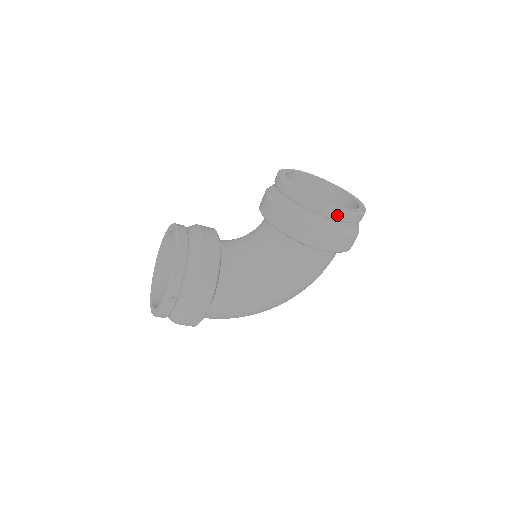
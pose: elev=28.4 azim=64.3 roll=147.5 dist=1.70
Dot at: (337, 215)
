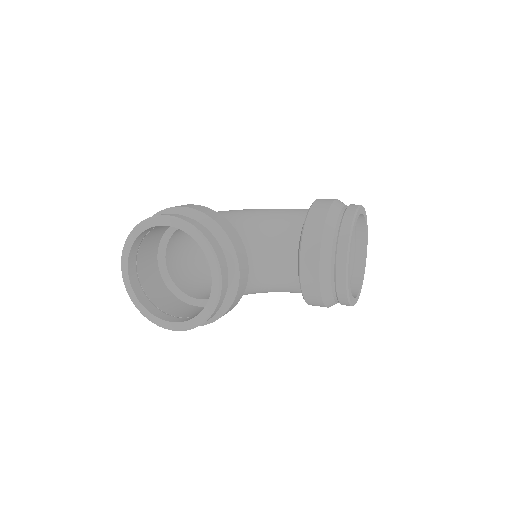
Dot at: occluded
